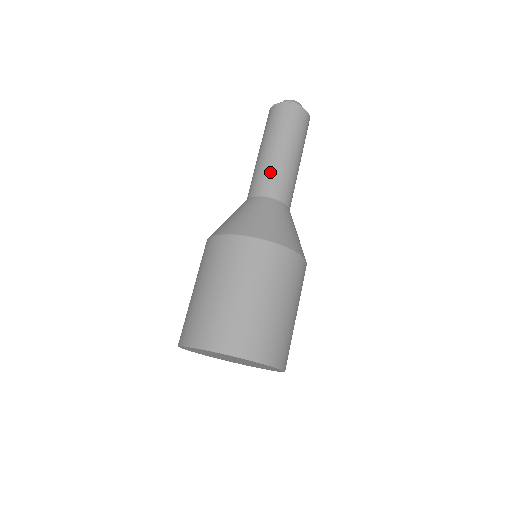
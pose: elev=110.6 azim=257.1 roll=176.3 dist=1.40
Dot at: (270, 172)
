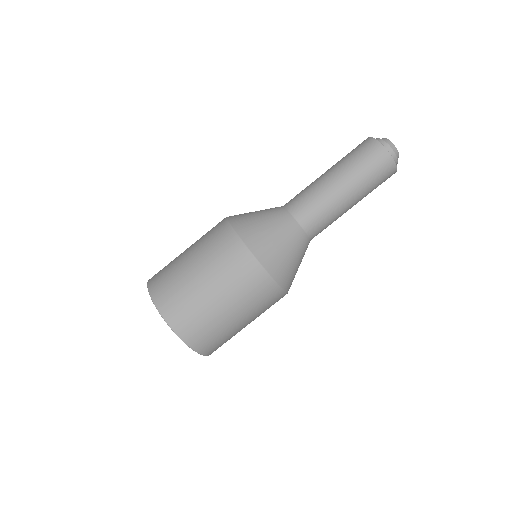
Dot at: (318, 202)
